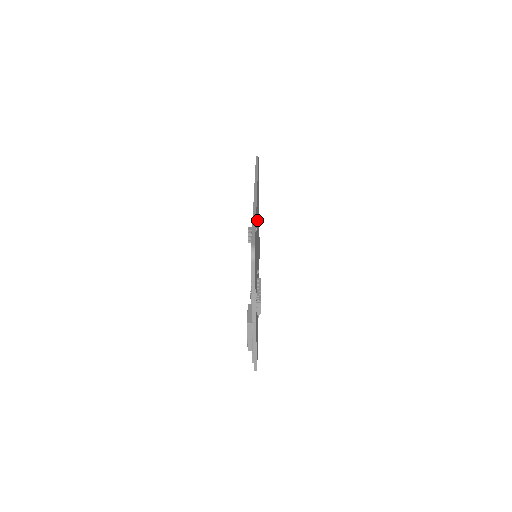
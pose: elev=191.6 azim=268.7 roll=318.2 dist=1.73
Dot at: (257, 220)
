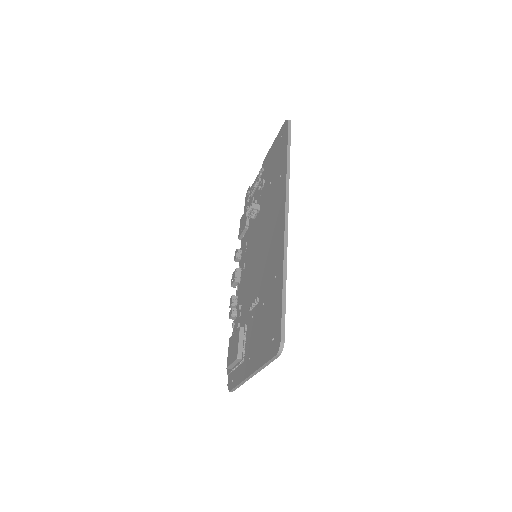
Dot at: occluded
